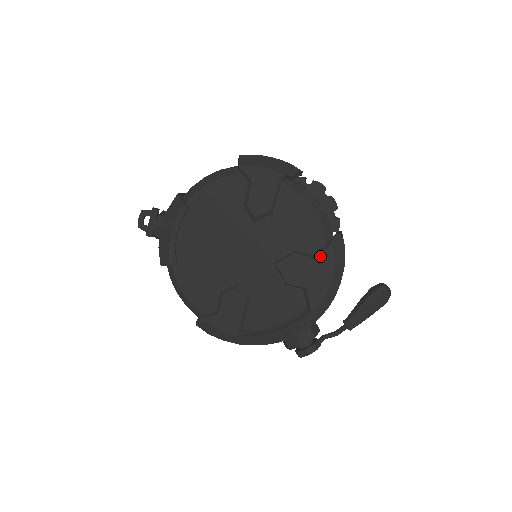
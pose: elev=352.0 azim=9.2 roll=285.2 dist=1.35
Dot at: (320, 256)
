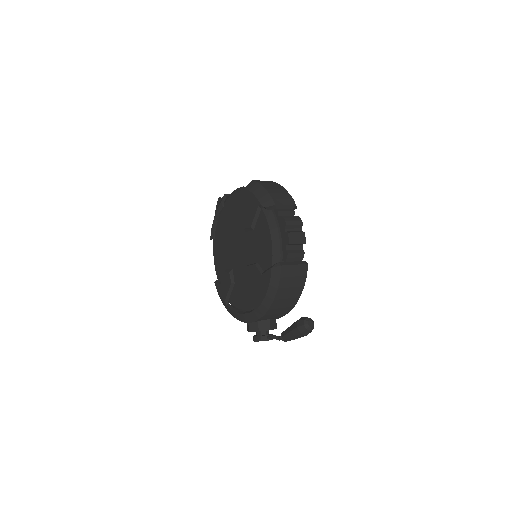
Dot at: (264, 274)
